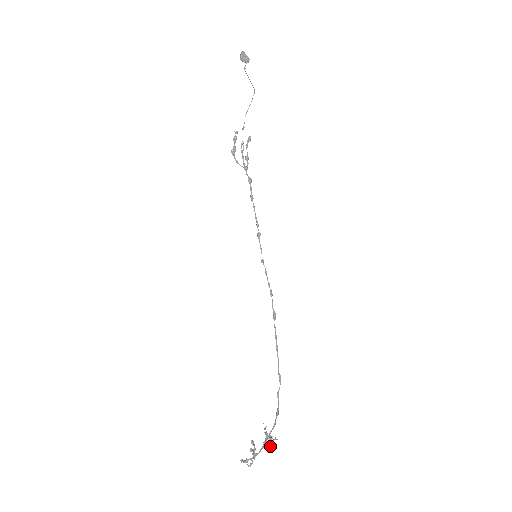
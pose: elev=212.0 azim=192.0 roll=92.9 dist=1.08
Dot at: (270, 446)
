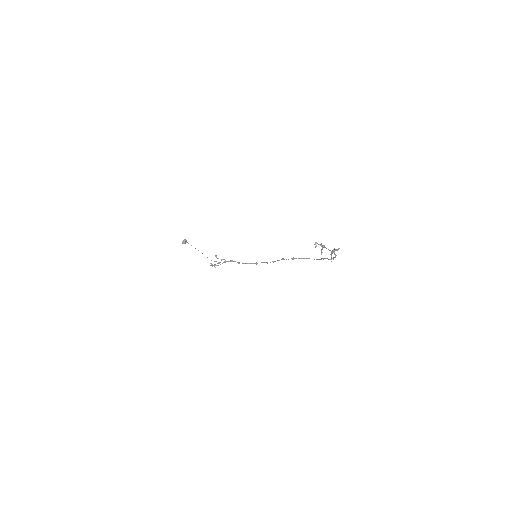
Dot at: (336, 250)
